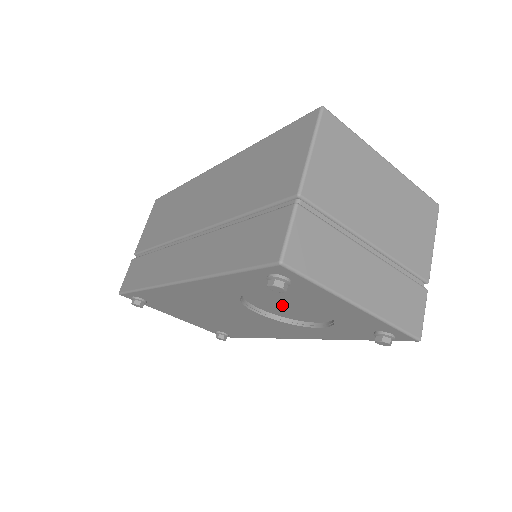
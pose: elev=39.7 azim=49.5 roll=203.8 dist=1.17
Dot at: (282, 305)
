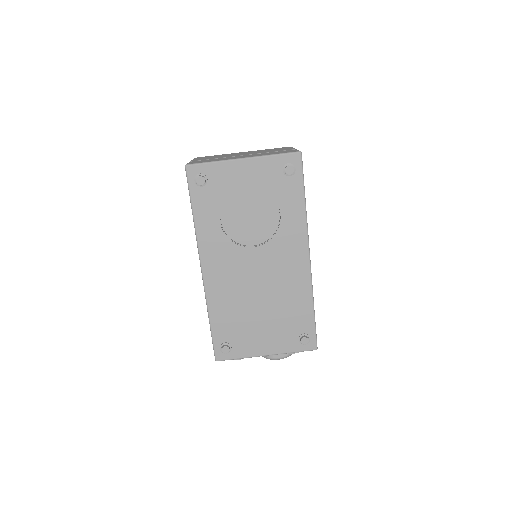
Dot at: (248, 220)
